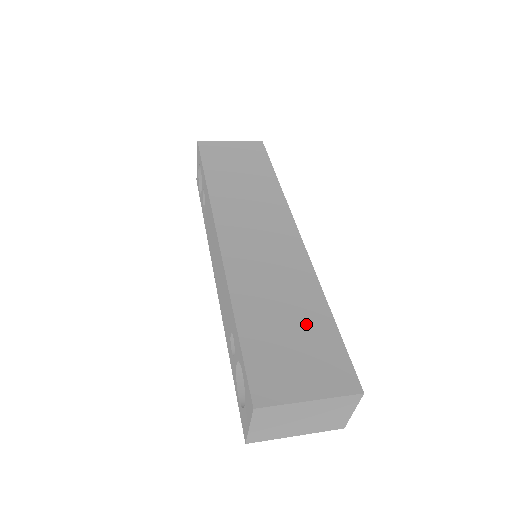
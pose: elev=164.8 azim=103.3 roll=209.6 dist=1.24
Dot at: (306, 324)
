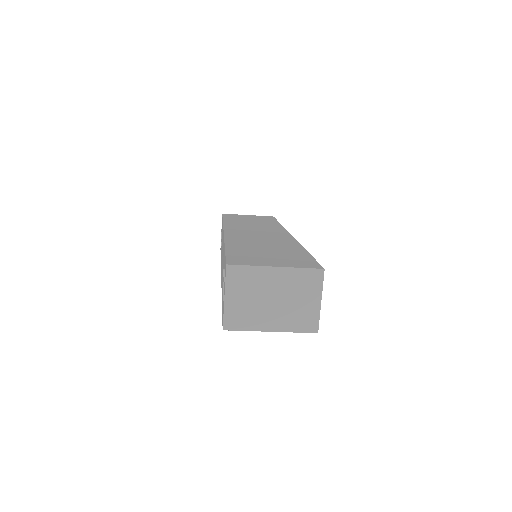
Dot at: (283, 251)
